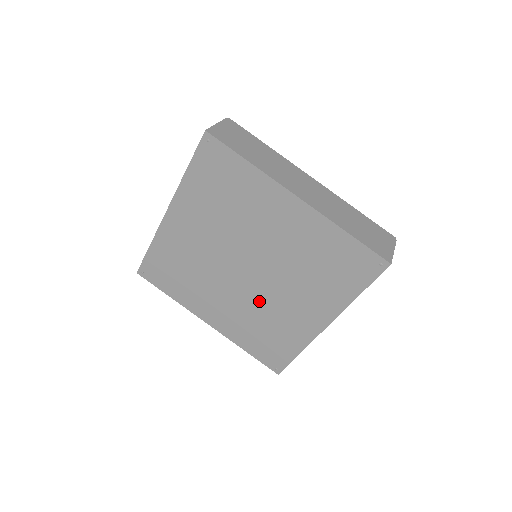
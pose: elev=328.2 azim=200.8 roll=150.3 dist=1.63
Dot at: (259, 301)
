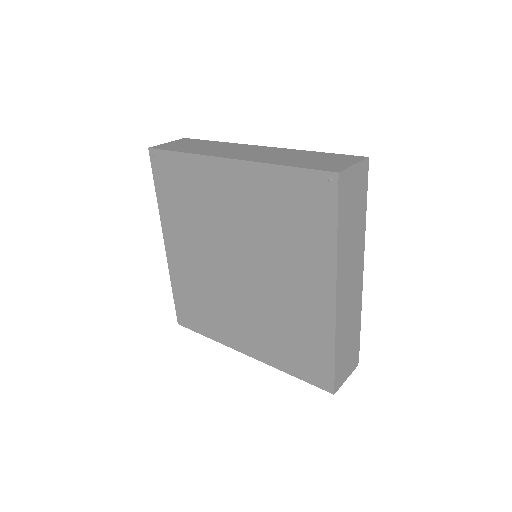
Dot at: (266, 300)
